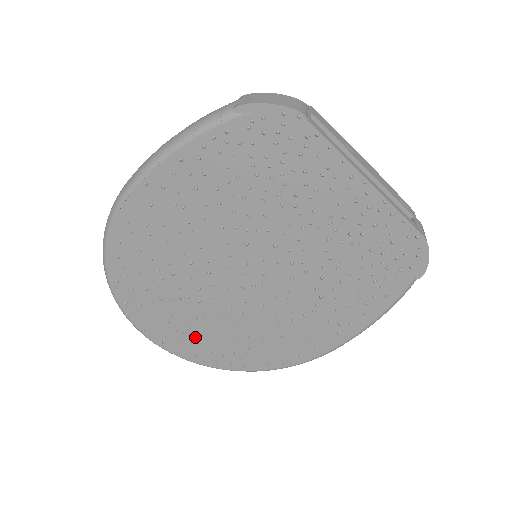
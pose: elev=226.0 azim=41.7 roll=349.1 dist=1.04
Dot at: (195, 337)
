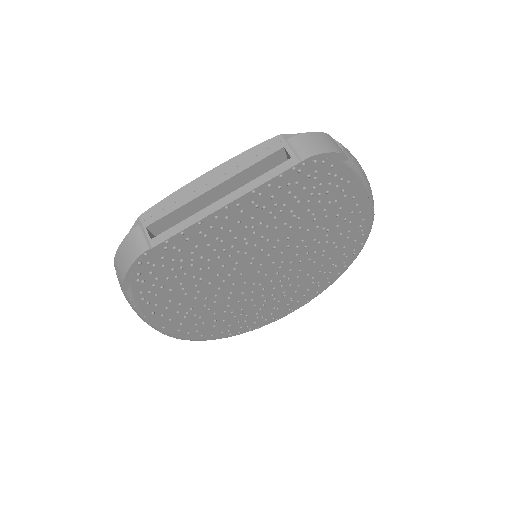
Dot at: (300, 294)
